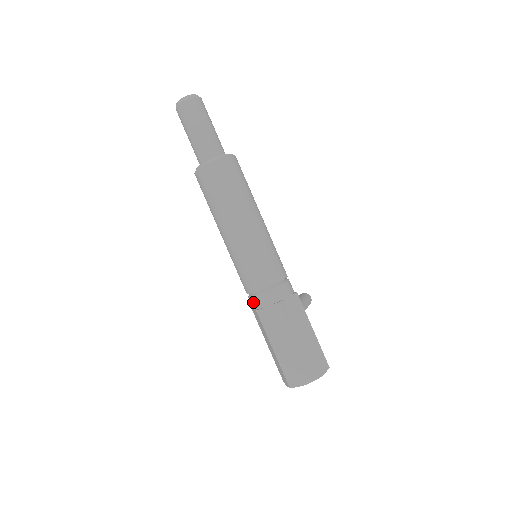
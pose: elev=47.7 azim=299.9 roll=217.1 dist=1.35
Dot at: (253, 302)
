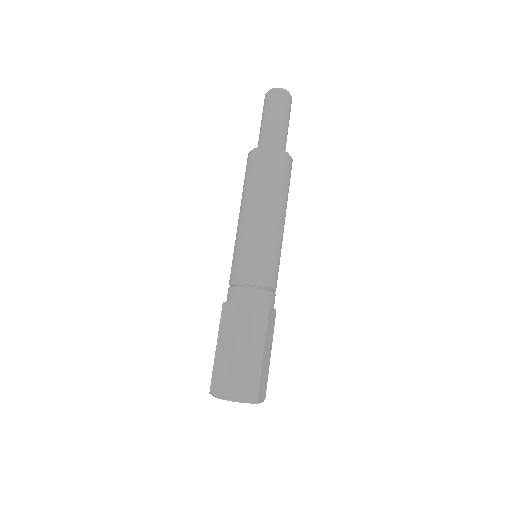
Dot at: (240, 293)
